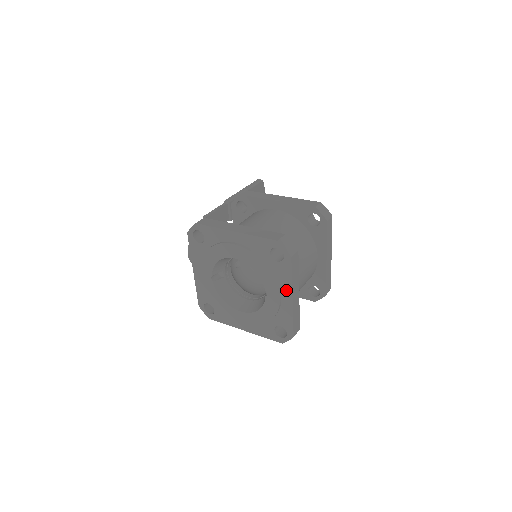
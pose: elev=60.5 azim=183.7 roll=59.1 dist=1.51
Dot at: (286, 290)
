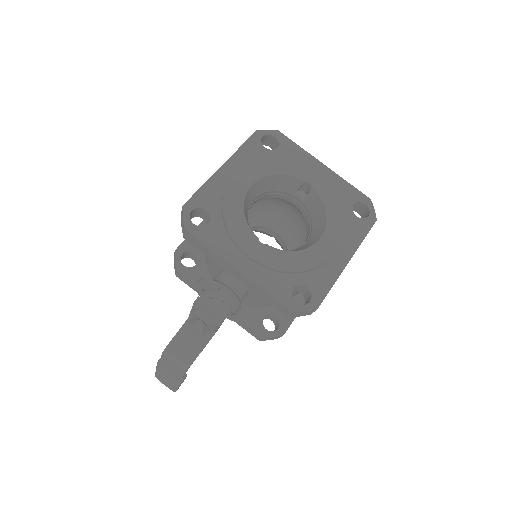
Dot at: (312, 163)
